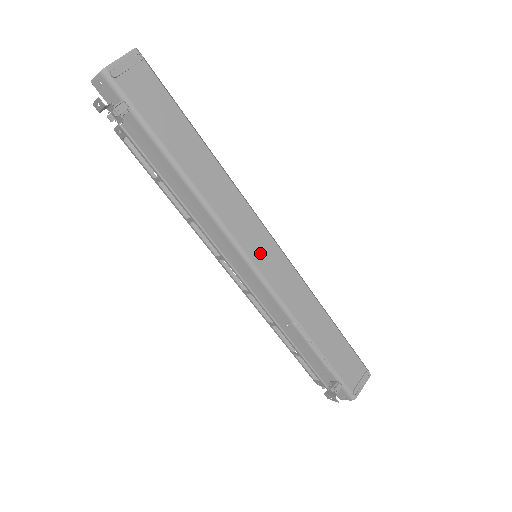
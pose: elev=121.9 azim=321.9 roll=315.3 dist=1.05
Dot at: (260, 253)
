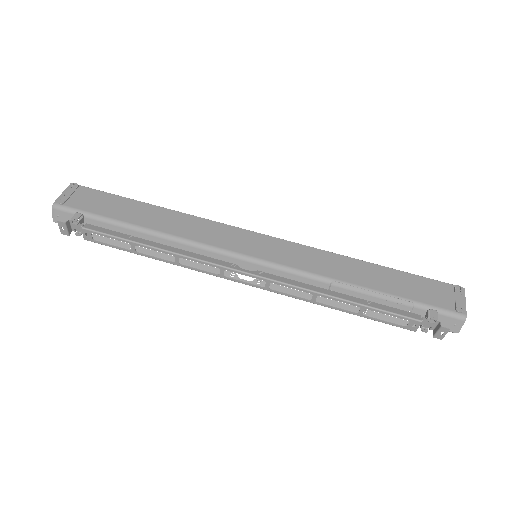
Dot at: (253, 247)
